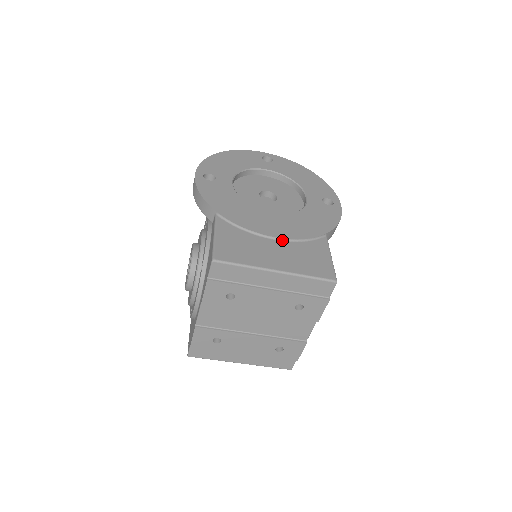
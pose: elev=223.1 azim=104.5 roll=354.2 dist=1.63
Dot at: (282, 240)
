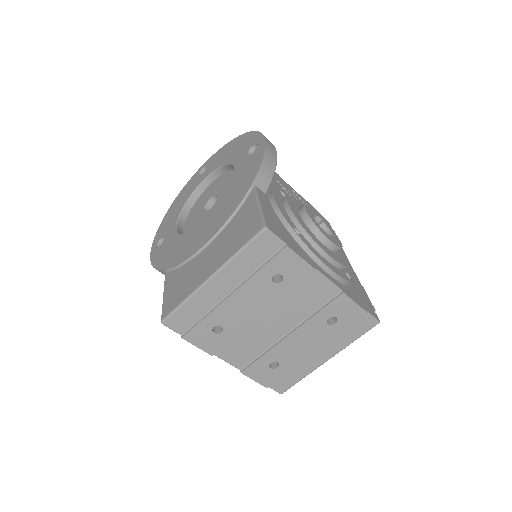
Dot at: (214, 239)
